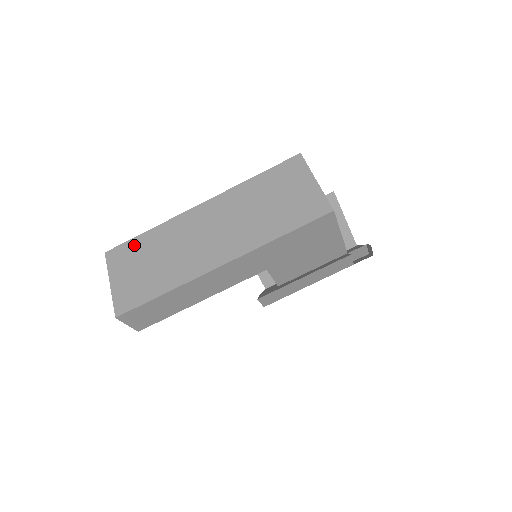
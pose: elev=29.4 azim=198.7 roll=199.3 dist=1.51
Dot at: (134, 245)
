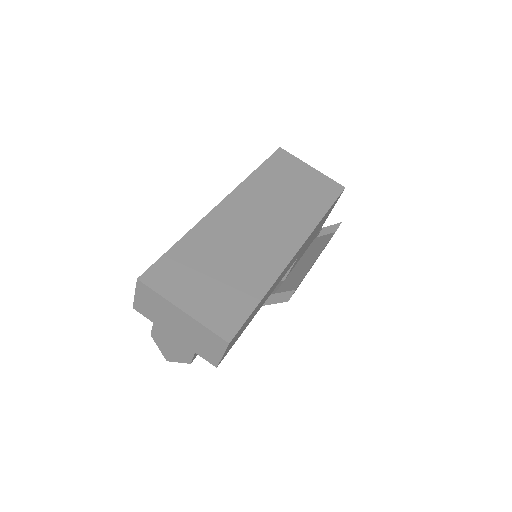
Dot at: (176, 258)
